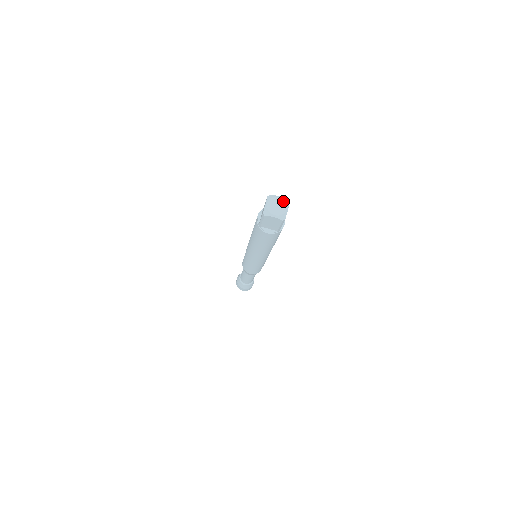
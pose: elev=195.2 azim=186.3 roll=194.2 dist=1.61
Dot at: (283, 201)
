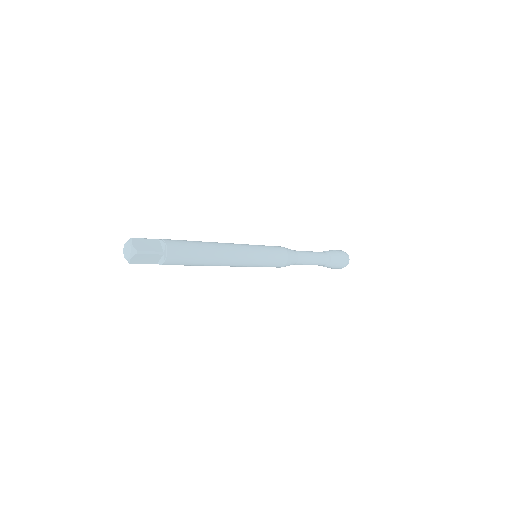
Dot at: (127, 243)
